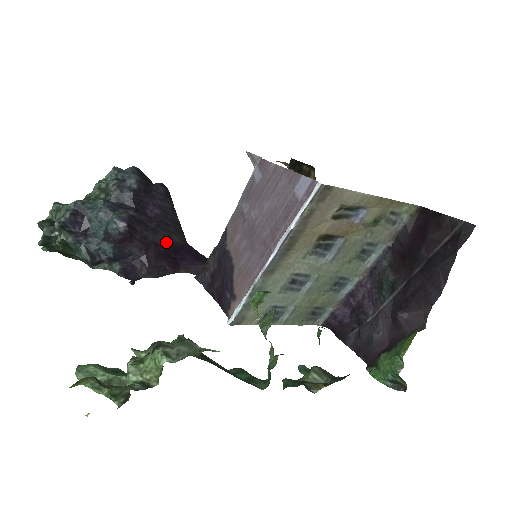
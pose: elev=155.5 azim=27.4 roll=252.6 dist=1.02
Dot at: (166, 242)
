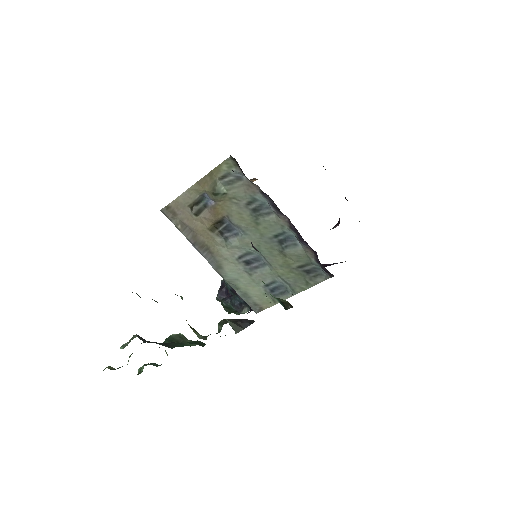
Dot at: occluded
